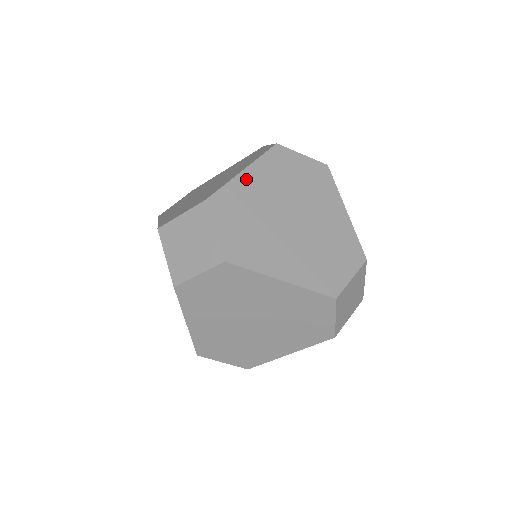
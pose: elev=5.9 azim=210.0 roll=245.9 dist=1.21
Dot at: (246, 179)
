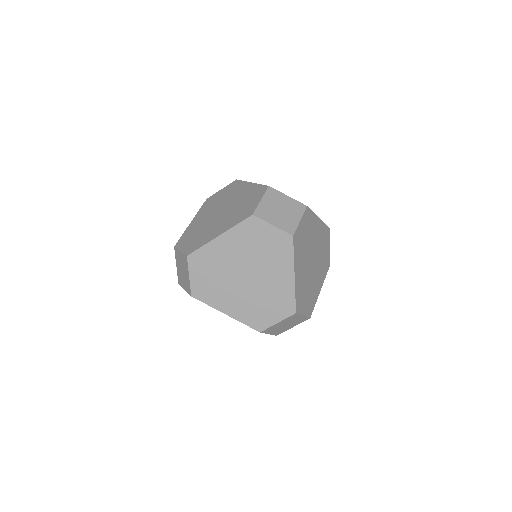
Dot at: (219, 243)
